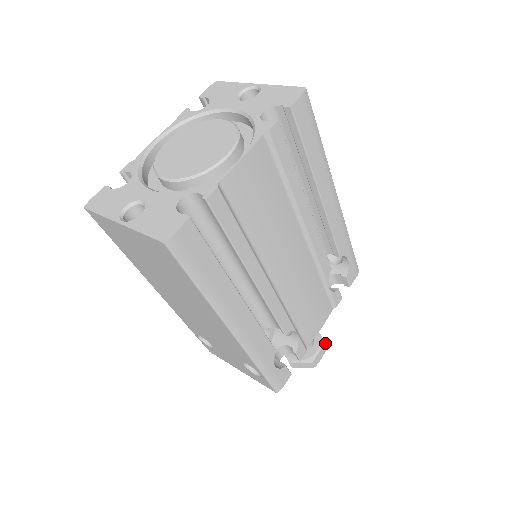
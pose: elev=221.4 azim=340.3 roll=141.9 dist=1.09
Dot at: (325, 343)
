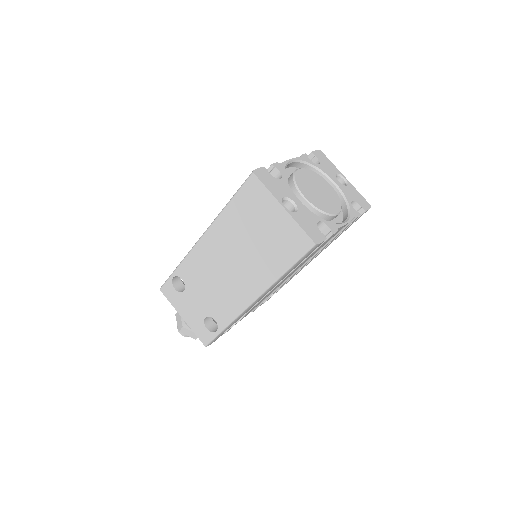
Dot at: occluded
